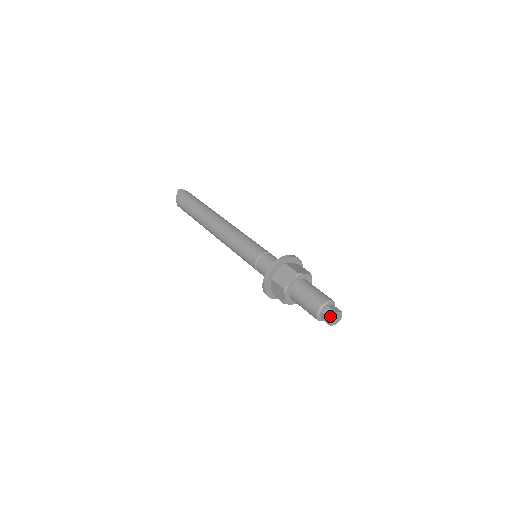
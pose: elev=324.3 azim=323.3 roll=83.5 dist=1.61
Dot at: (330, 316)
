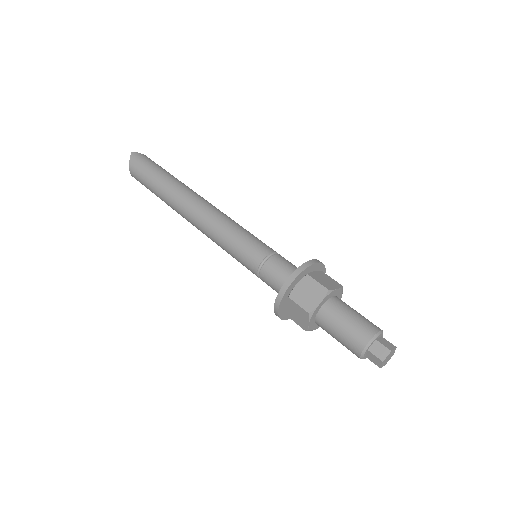
Dot at: (382, 356)
